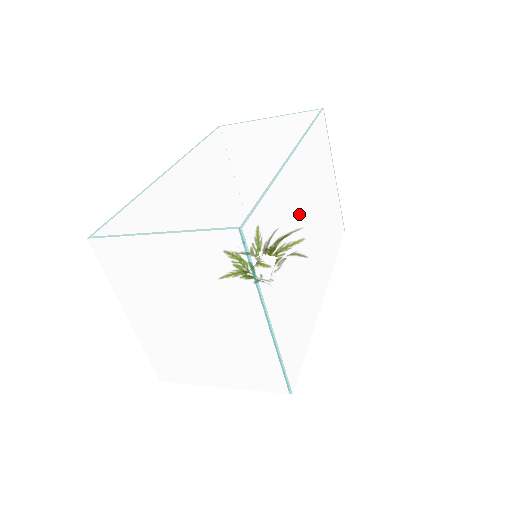
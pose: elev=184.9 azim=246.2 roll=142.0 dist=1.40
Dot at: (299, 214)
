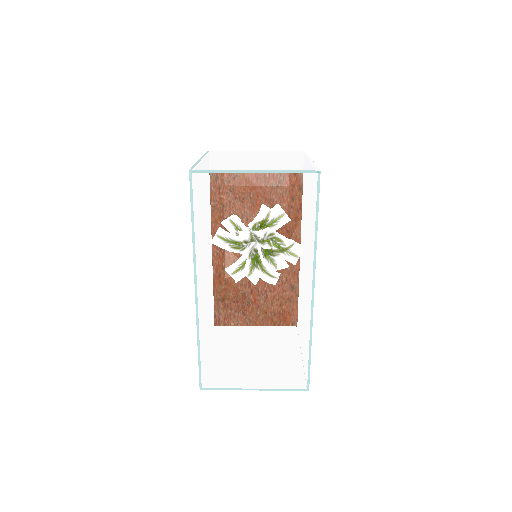
Dot at: occluded
